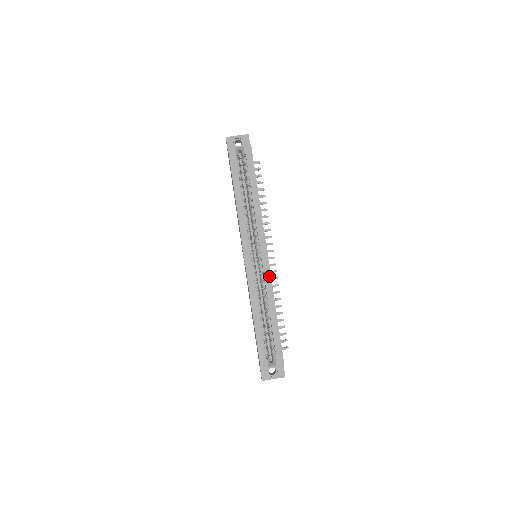
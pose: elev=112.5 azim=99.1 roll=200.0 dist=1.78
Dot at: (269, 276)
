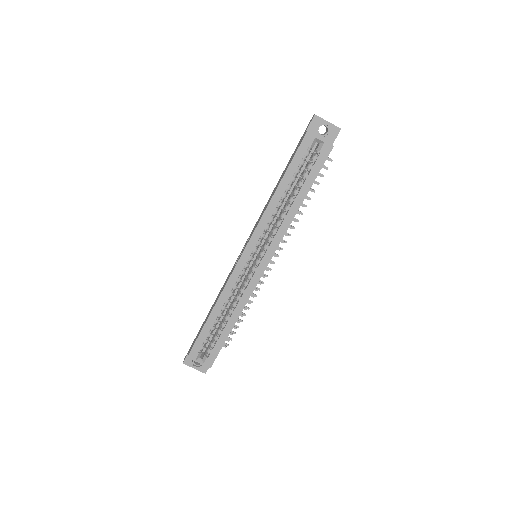
Dot at: (253, 287)
